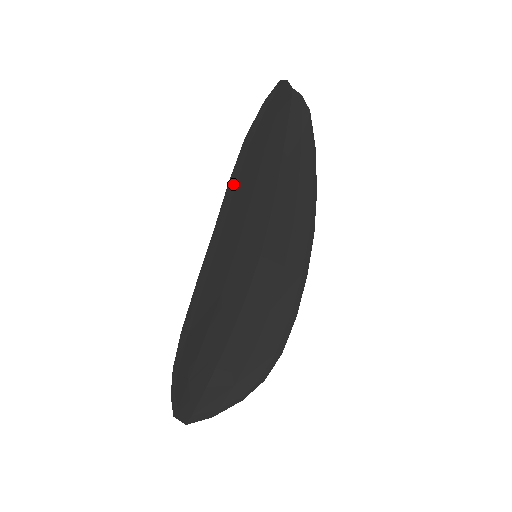
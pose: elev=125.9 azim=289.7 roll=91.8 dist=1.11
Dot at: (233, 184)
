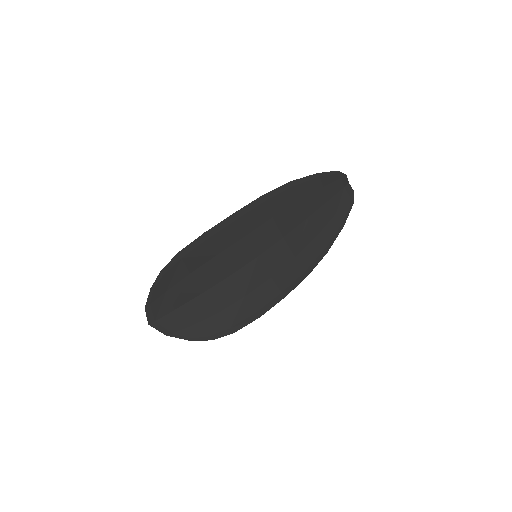
Dot at: (264, 199)
